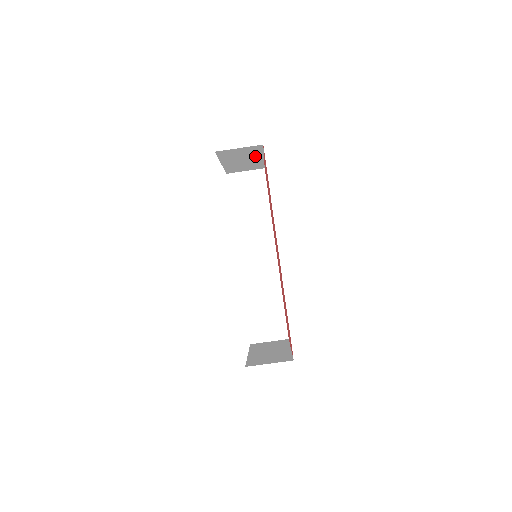
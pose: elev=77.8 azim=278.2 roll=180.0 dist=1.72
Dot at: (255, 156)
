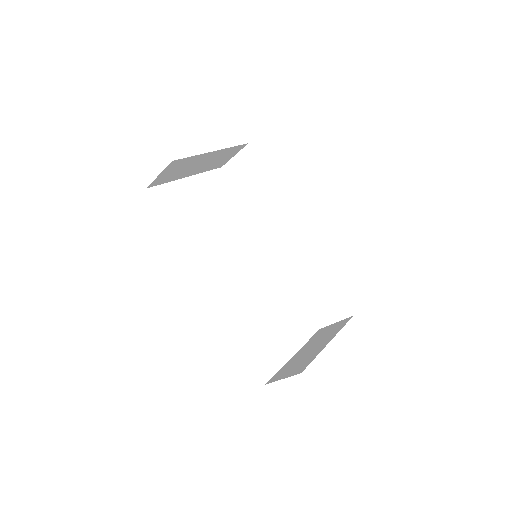
Dot at: (200, 158)
